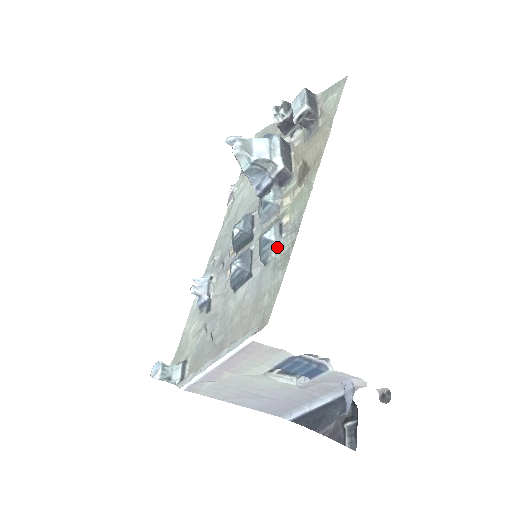
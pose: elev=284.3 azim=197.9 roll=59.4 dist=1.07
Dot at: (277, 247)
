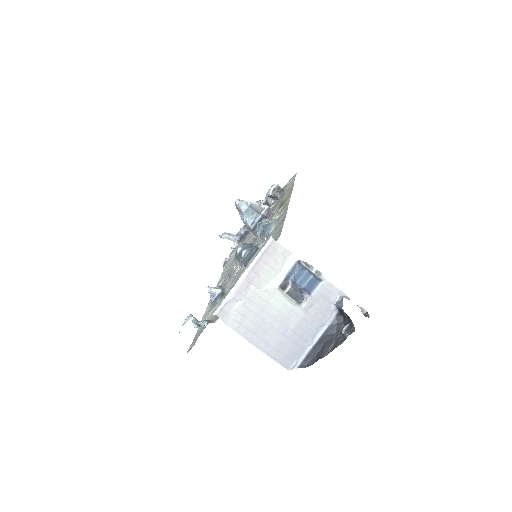
Dot at: (275, 223)
